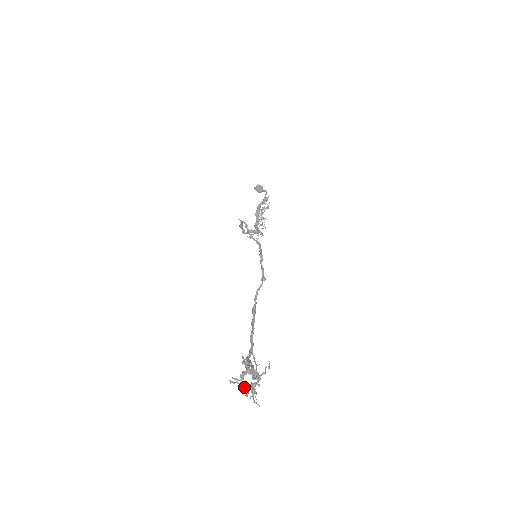
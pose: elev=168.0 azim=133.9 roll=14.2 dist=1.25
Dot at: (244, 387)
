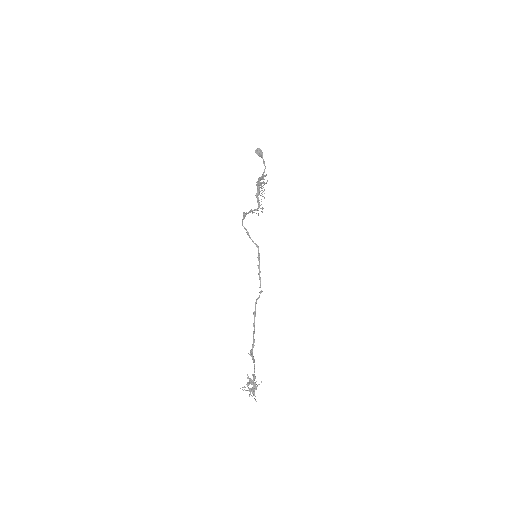
Dot at: occluded
